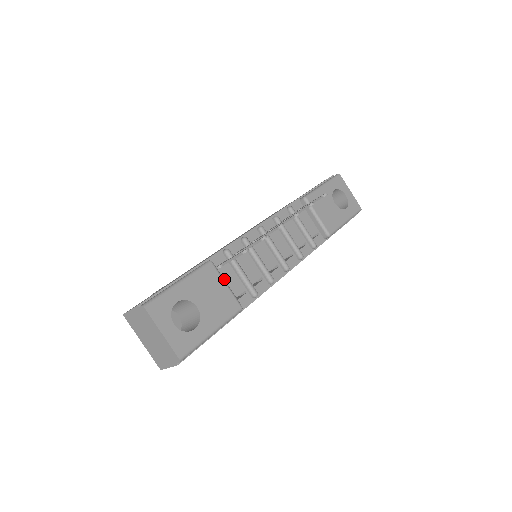
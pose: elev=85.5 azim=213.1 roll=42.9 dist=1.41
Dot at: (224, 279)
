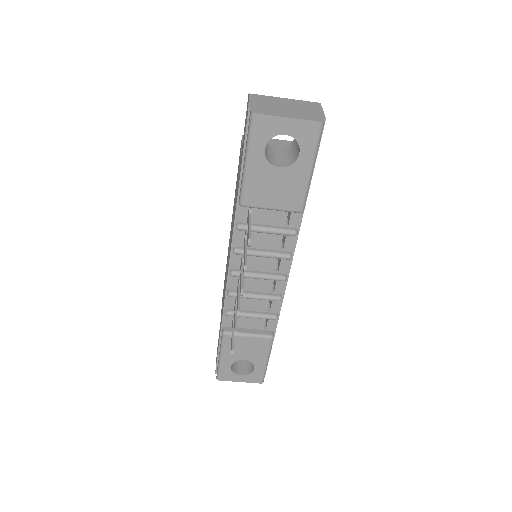
Dot at: (244, 325)
